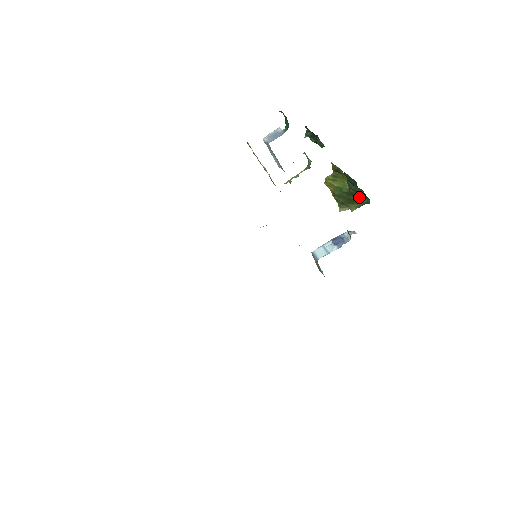
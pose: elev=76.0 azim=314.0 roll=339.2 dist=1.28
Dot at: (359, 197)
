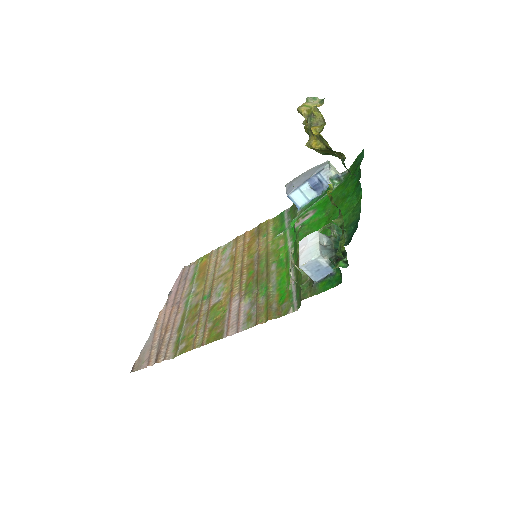
Dot at: occluded
